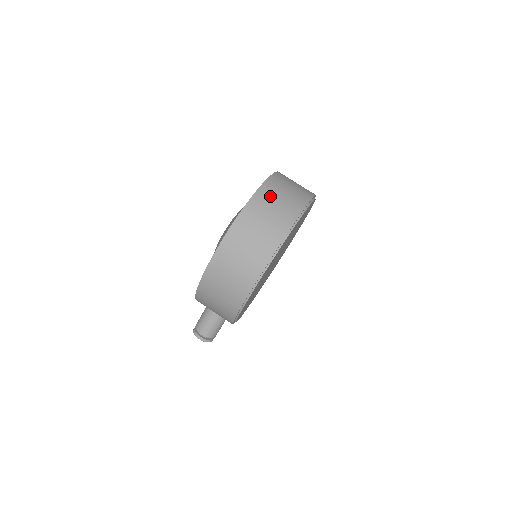
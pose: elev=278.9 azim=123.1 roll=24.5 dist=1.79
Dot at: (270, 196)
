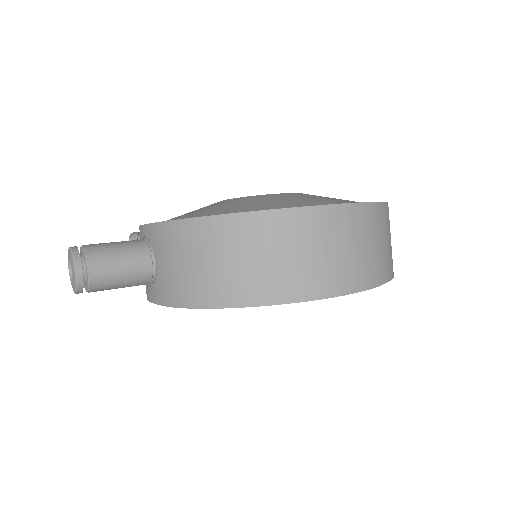
Dot at: occluded
